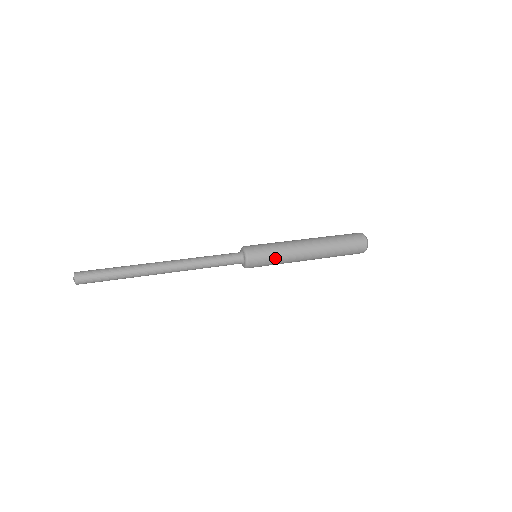
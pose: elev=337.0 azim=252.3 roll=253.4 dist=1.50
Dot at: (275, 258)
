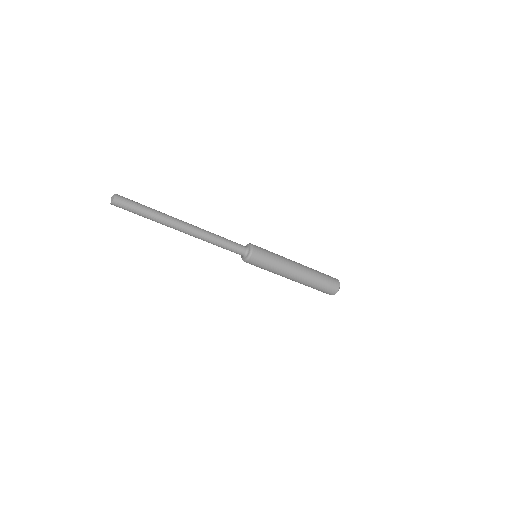
Dot at: (273, 257)
